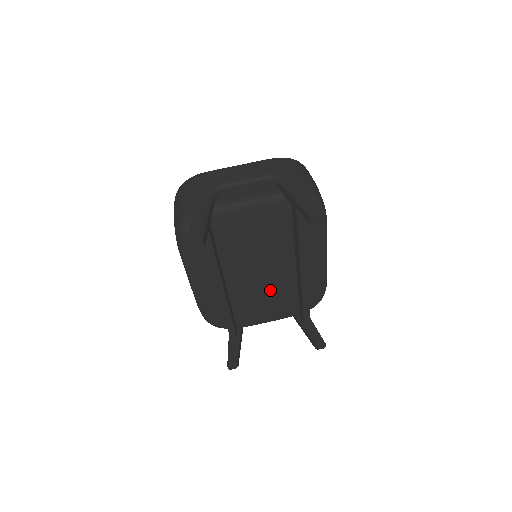
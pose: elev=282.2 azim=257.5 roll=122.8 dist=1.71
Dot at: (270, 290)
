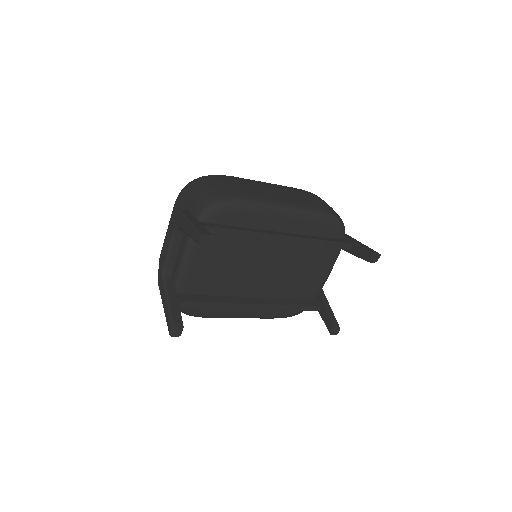
Dot at: (291, 265)
